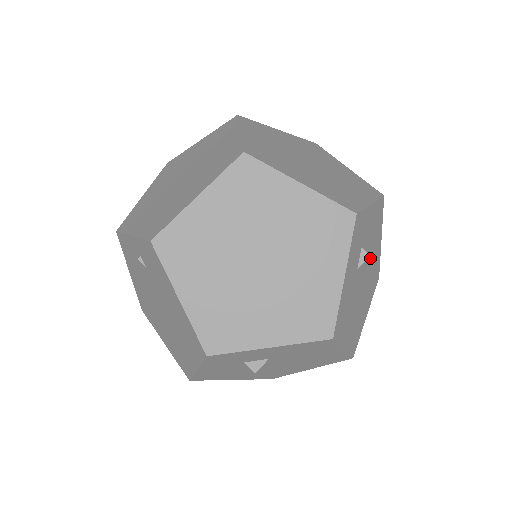
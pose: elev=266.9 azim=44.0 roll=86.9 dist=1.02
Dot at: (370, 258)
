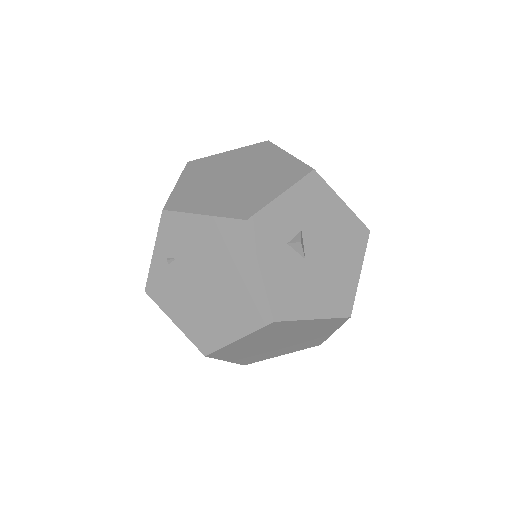
Dot at: occluded
